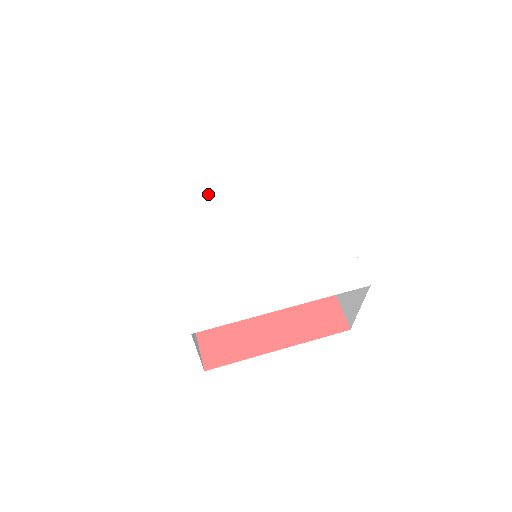
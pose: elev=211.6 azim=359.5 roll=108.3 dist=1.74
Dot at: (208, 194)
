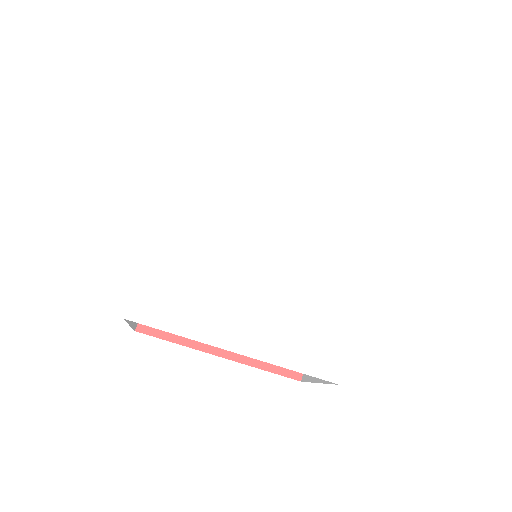
Dot at: (245, 164)
